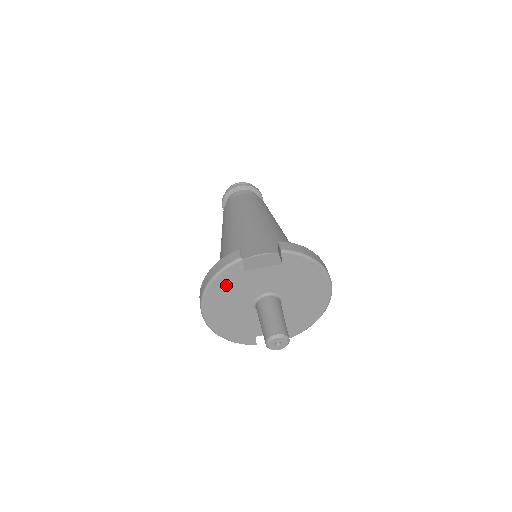
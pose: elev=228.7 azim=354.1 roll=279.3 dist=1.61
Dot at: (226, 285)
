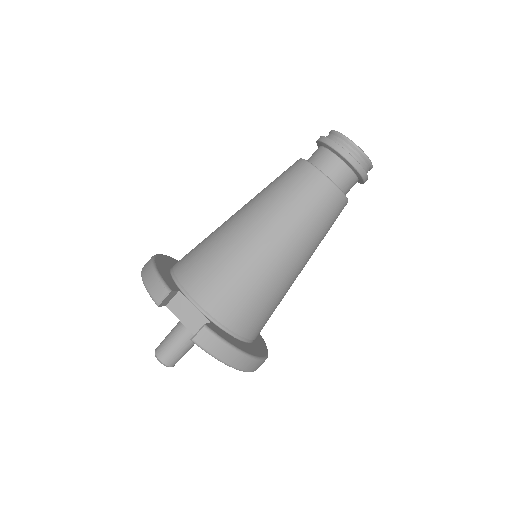
Dot at: occluded
